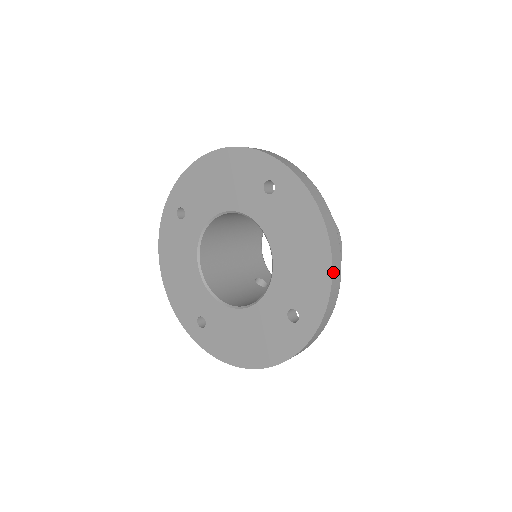
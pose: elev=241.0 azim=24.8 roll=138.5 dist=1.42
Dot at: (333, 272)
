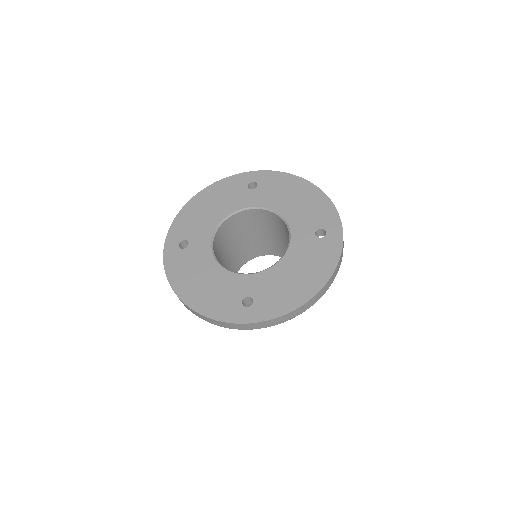
Dot at: (301, 307)
